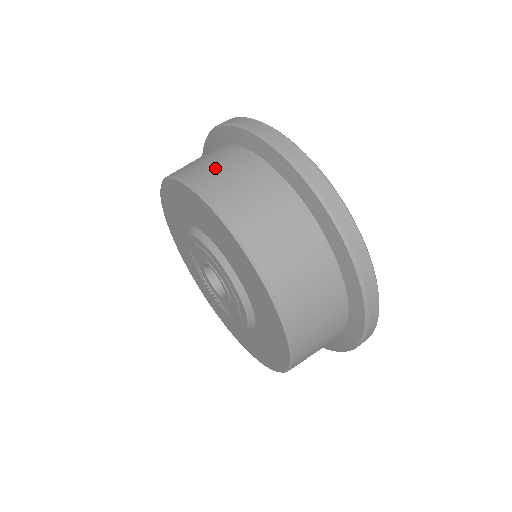
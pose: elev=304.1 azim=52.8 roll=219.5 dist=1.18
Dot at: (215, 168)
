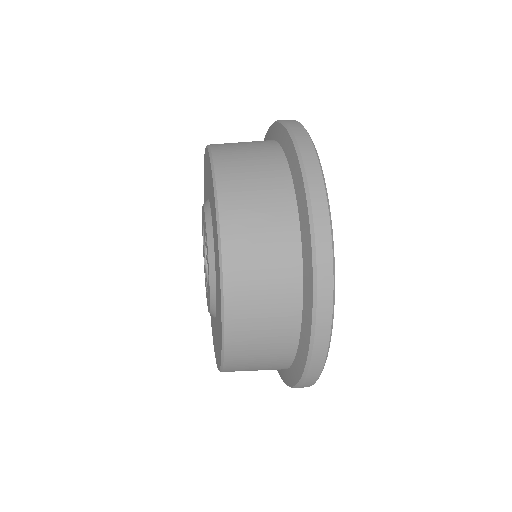
Dot at: (249, 178)
